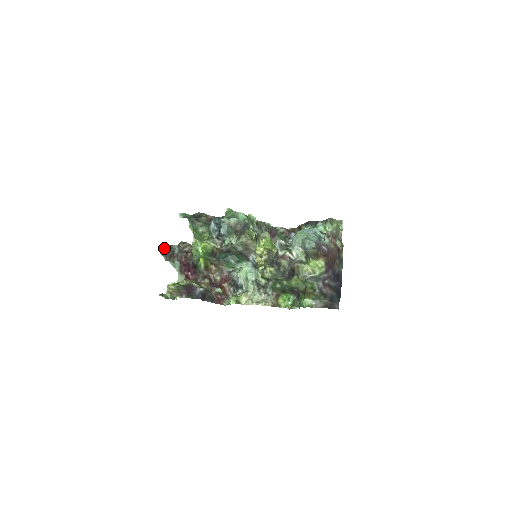
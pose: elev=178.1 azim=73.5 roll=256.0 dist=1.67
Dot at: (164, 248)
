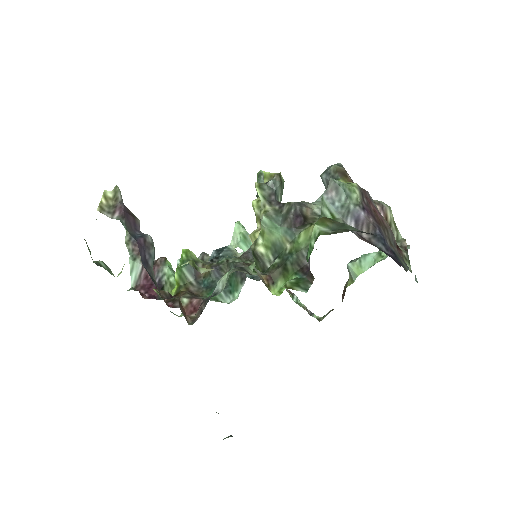
Dot at: occluded
